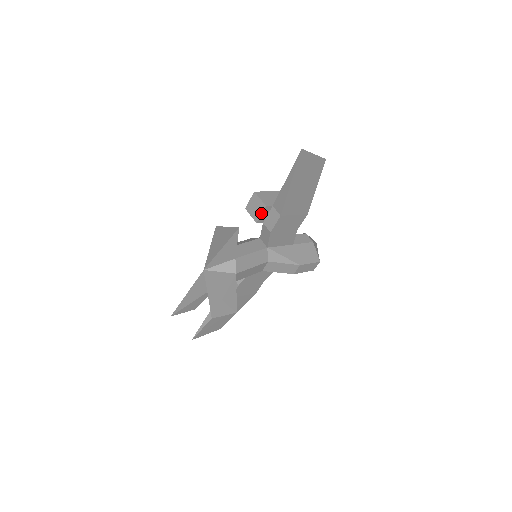
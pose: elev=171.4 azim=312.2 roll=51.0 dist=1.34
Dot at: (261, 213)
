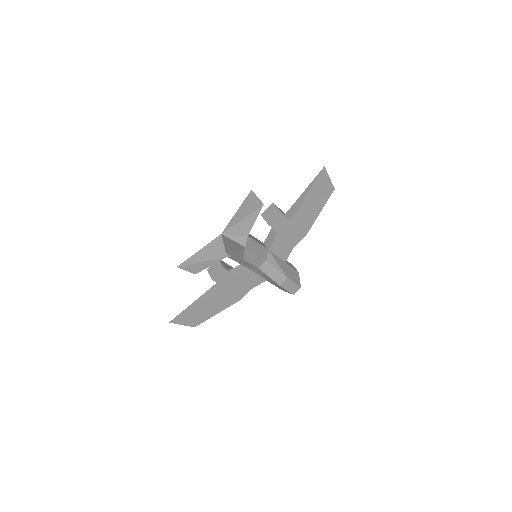
Dot at: (274, 217)
